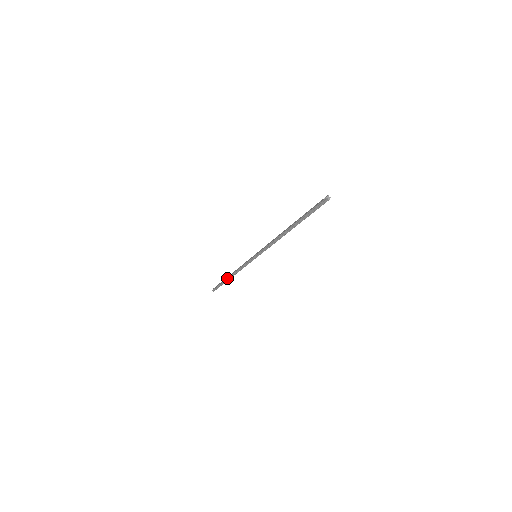
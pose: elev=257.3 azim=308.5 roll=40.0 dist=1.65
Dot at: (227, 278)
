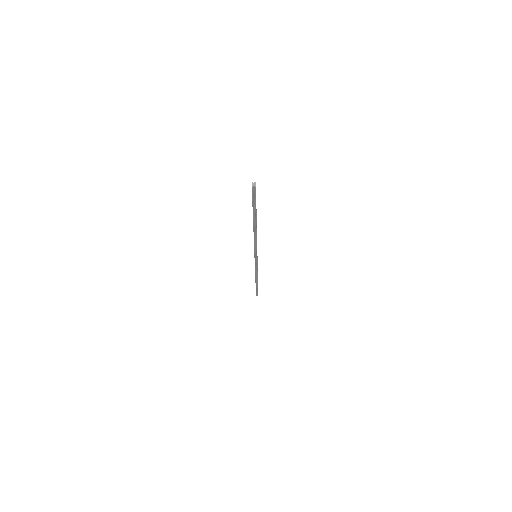
Dot at: (255, 282)
